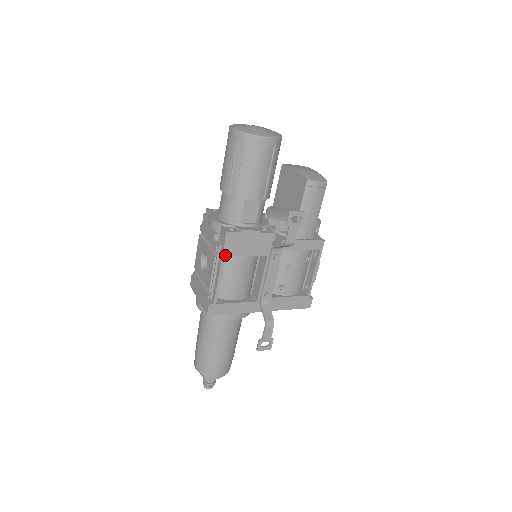
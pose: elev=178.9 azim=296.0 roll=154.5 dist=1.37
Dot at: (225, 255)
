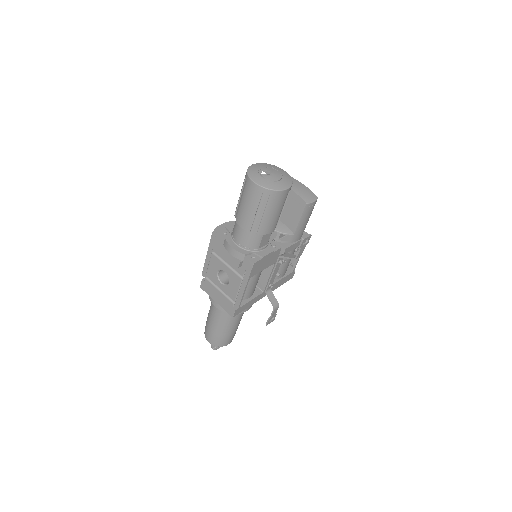
Dot at: (250, 277)
